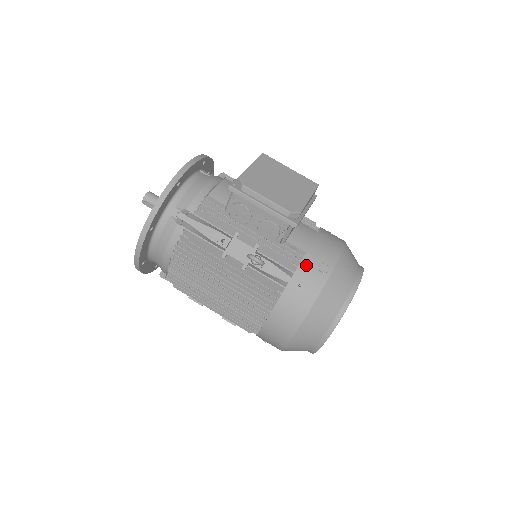
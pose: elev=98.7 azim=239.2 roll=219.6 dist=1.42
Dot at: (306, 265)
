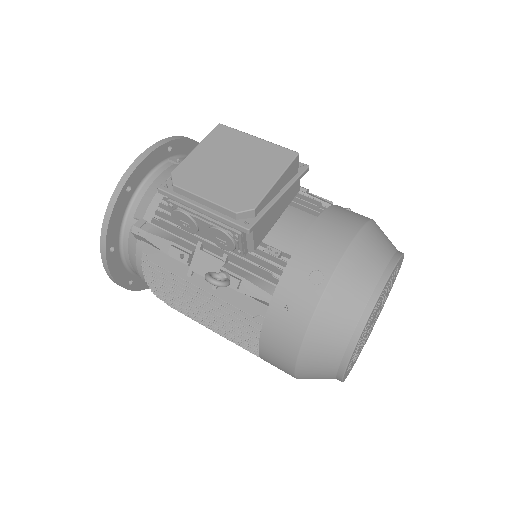
Dot at: (291, 276)
